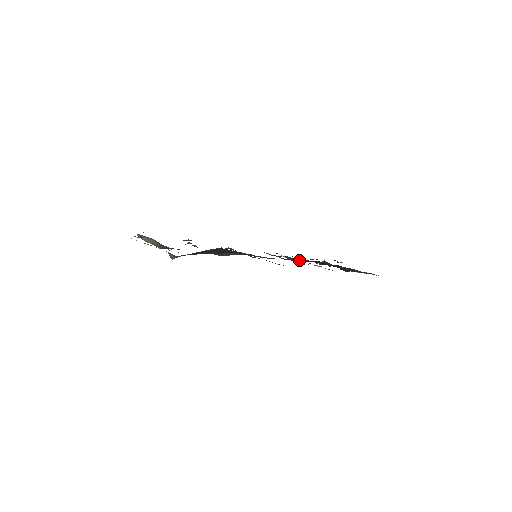
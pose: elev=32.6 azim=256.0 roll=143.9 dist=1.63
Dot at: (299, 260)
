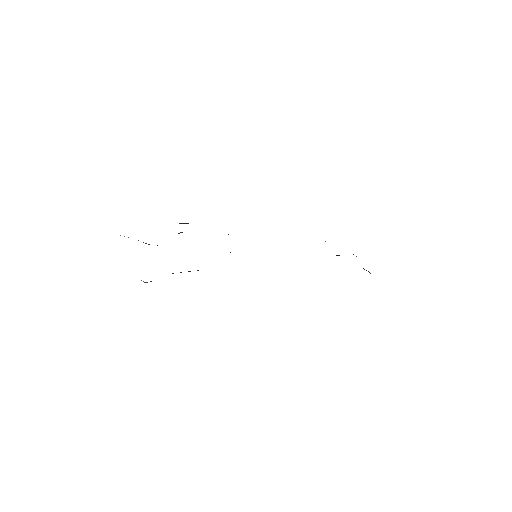
Dot at: occluded
